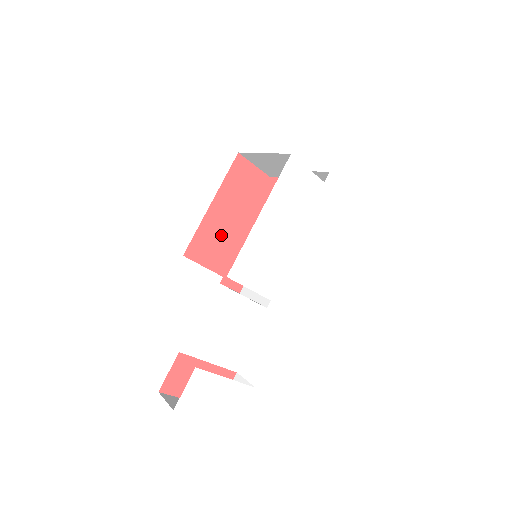
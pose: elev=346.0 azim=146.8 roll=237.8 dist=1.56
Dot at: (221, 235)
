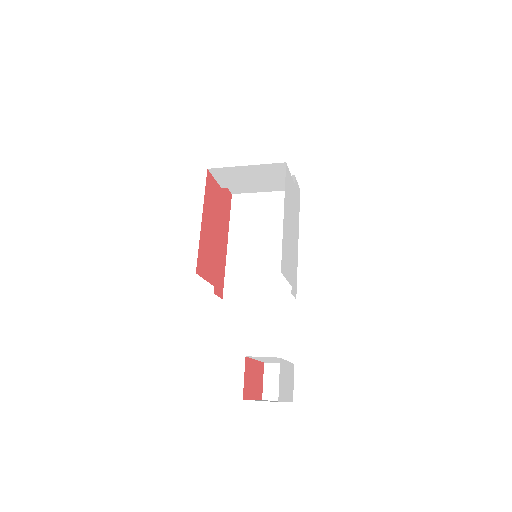
Dot at: (209, 248)
